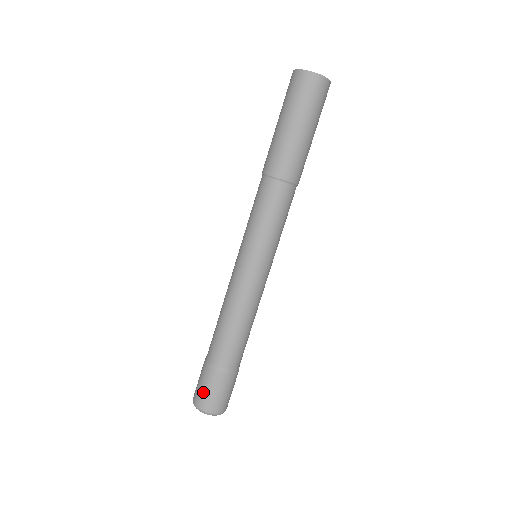
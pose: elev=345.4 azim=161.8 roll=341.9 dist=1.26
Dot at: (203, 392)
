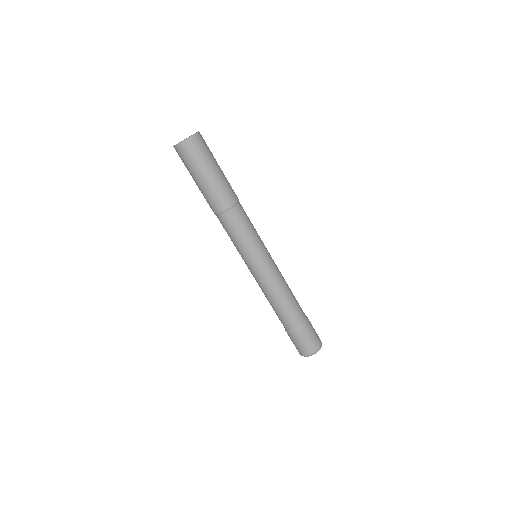
Dot at: (304, 346)
